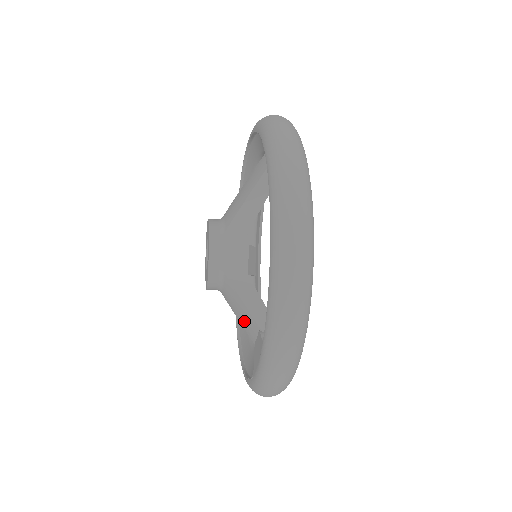
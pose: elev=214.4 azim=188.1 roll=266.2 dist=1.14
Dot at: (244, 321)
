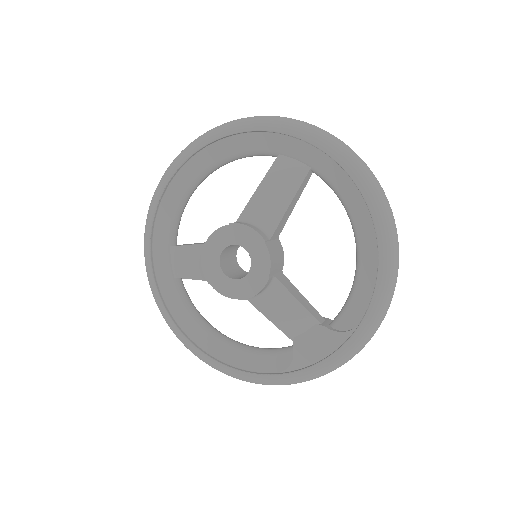
Dot at: (289, 321)
